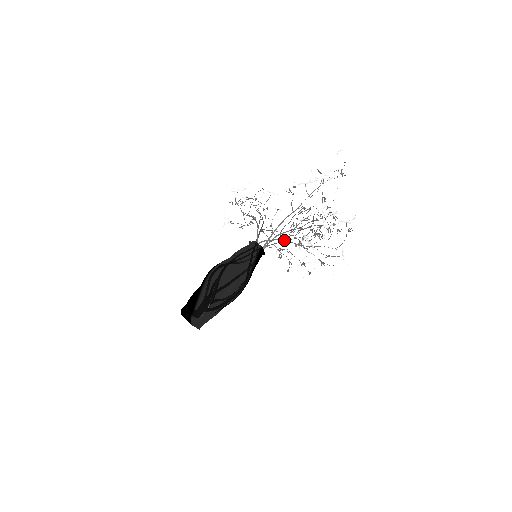
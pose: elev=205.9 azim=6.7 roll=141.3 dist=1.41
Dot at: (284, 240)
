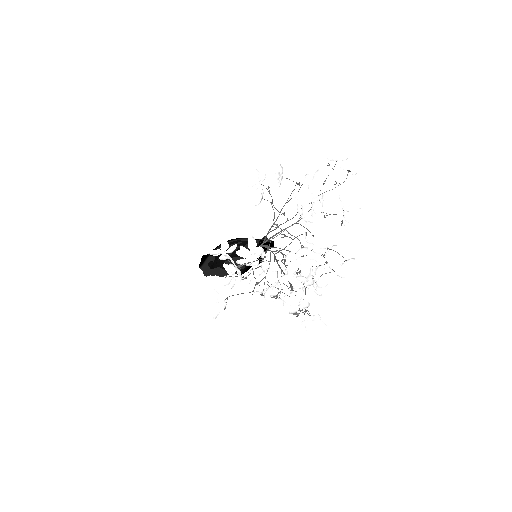
Dot at: (277, 262)
